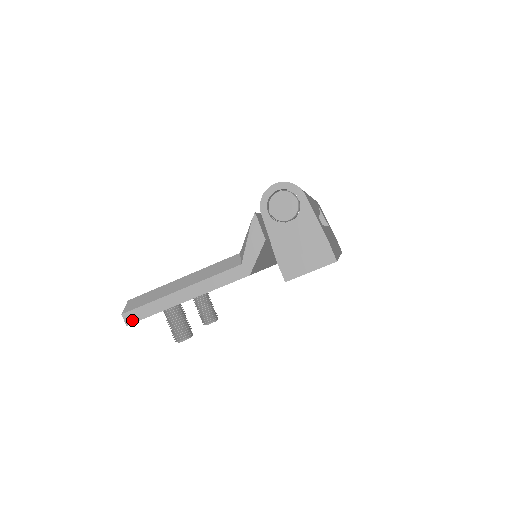
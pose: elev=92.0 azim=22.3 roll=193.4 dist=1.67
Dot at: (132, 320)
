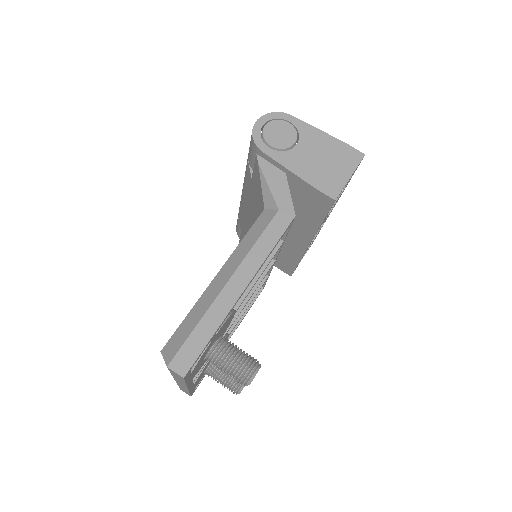
Dot at: (187, 364)
